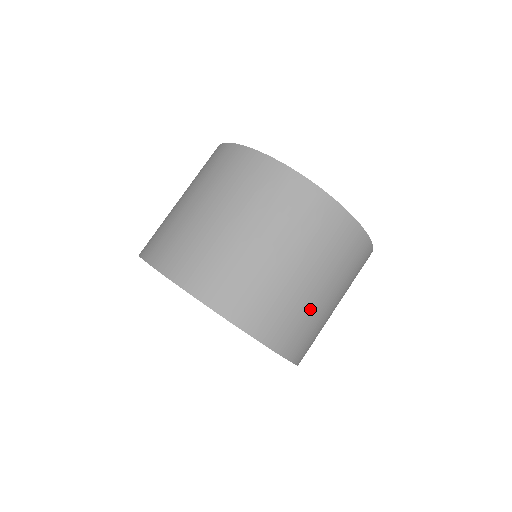
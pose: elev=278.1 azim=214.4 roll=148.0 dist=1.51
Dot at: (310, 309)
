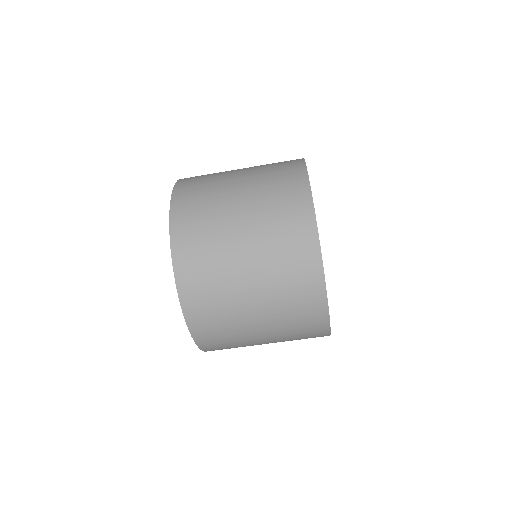
Dot at: occluded
